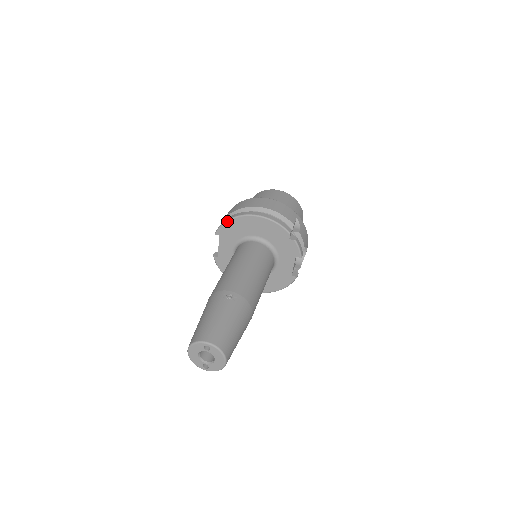
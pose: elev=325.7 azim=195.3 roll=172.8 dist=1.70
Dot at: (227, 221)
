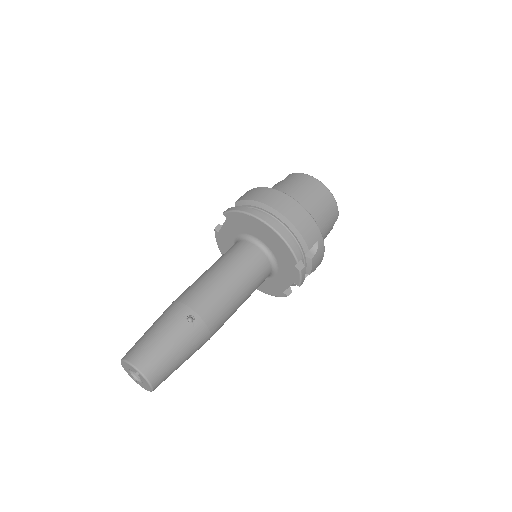
Dot at: (239, 212)
